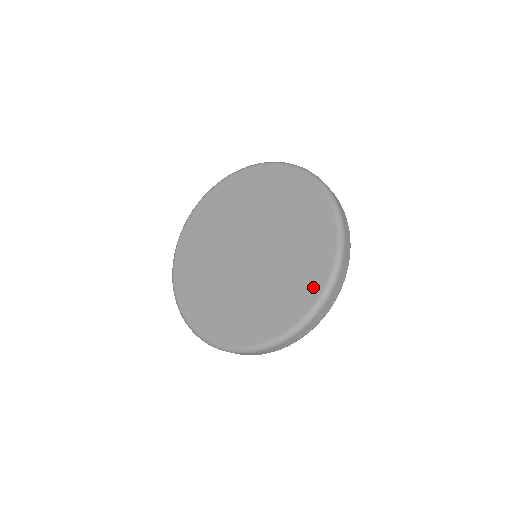
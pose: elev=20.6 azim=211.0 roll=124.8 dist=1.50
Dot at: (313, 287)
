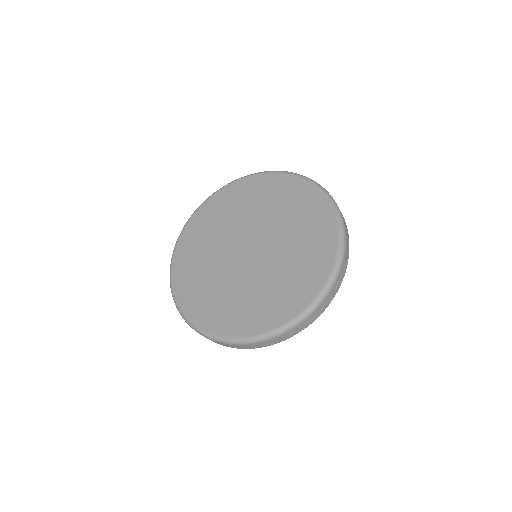
Dot at: (287, 311)
